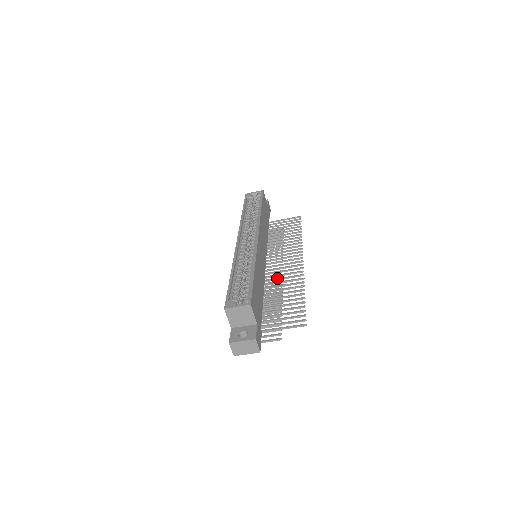
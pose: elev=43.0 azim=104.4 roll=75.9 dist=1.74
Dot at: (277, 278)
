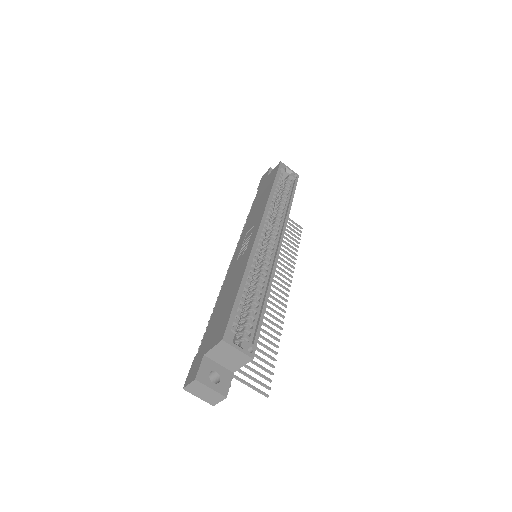
Dot at: occluded
